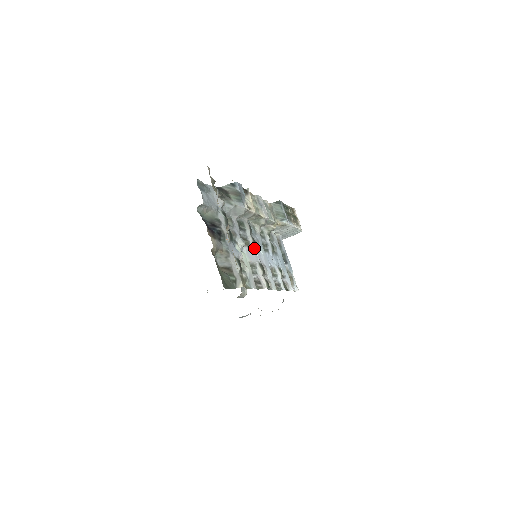
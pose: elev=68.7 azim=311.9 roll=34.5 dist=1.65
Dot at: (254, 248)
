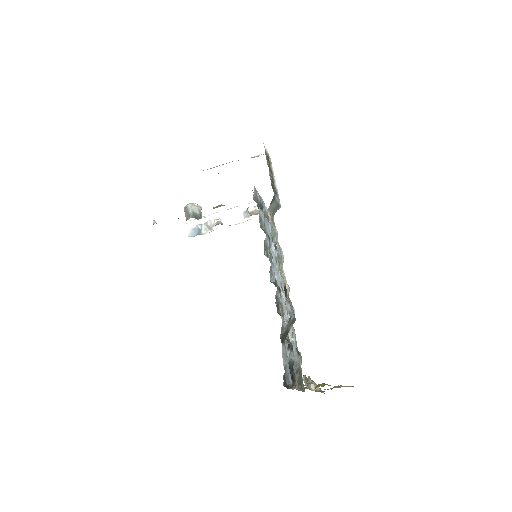
Dot at: occluded
